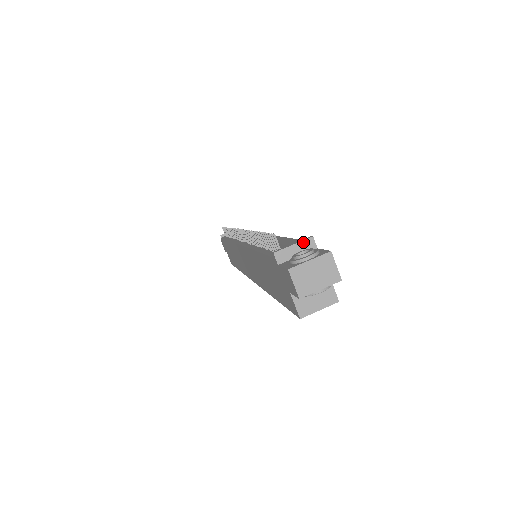
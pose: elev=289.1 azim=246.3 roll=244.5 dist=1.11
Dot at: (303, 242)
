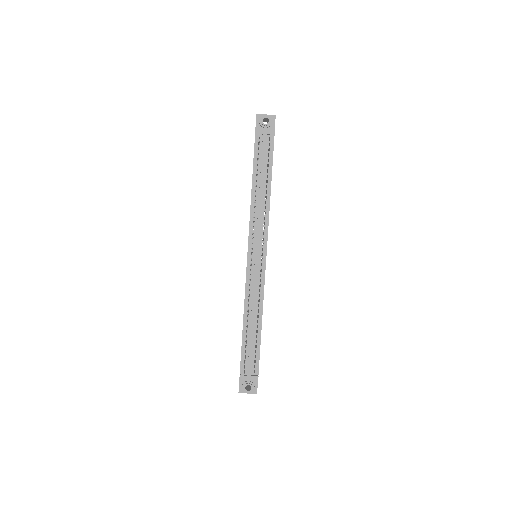
Dot at: (253, 378)
